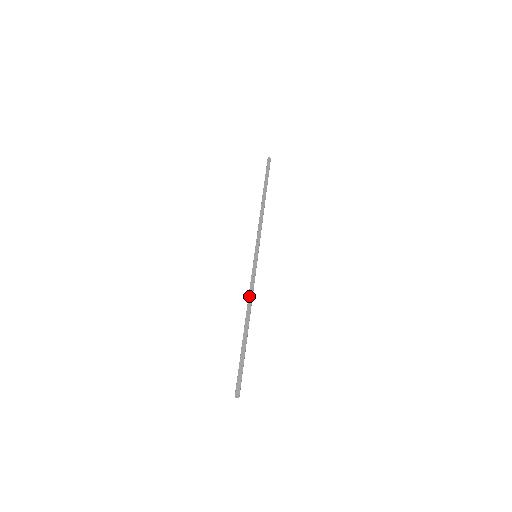
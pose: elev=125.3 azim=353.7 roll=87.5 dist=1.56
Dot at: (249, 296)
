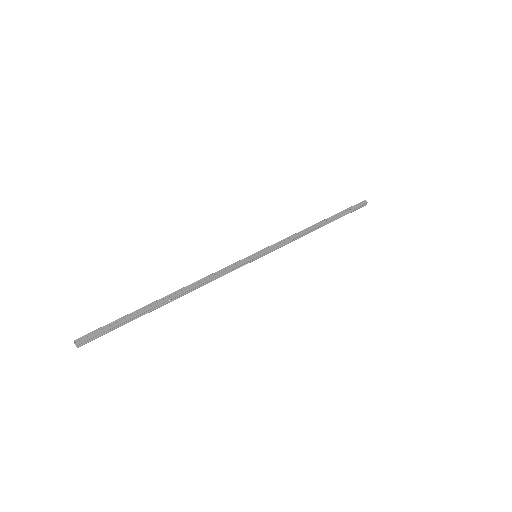
Dot at: (205, 277)
